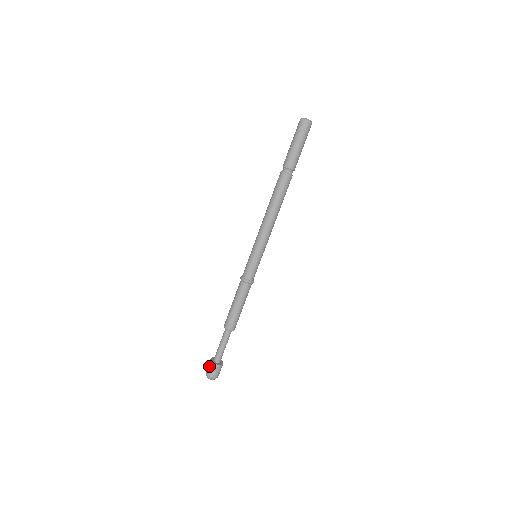
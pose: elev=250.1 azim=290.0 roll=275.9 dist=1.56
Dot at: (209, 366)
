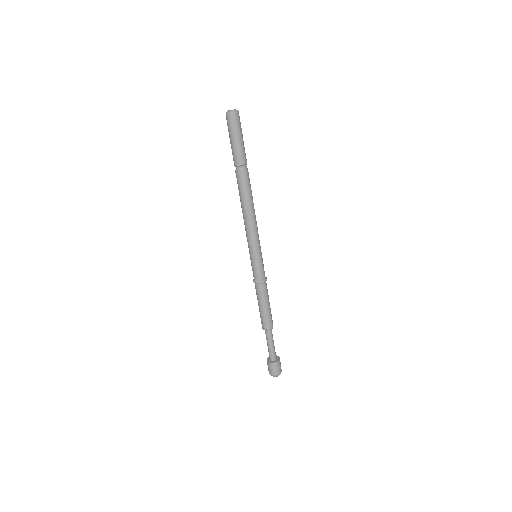
Dot at: (268, 367)
